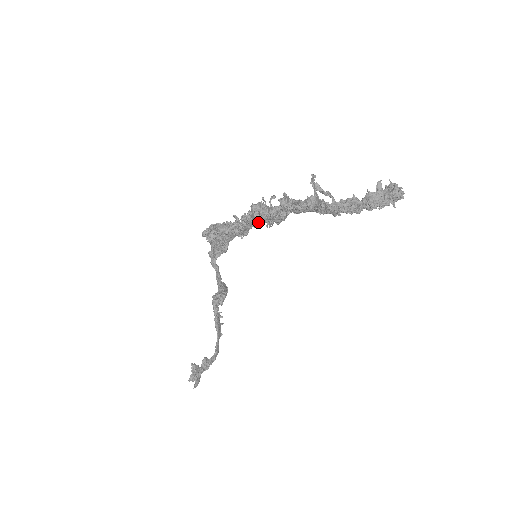
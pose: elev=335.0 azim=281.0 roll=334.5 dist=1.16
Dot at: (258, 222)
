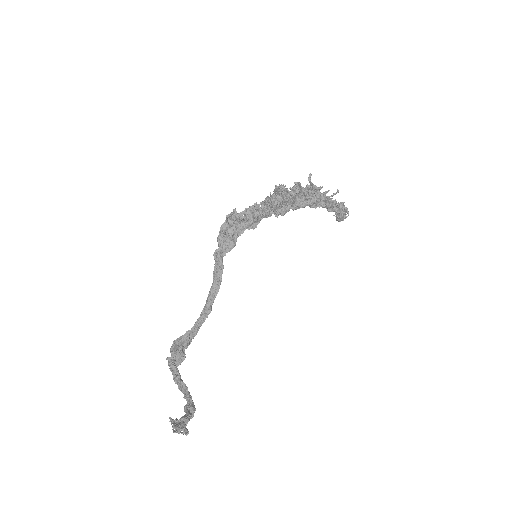
Dot at: (276, 204)
